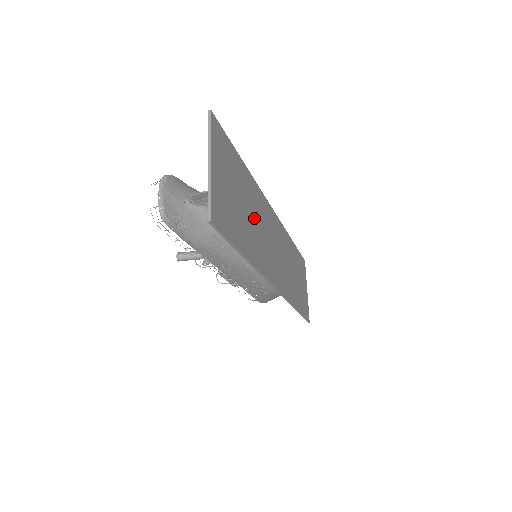
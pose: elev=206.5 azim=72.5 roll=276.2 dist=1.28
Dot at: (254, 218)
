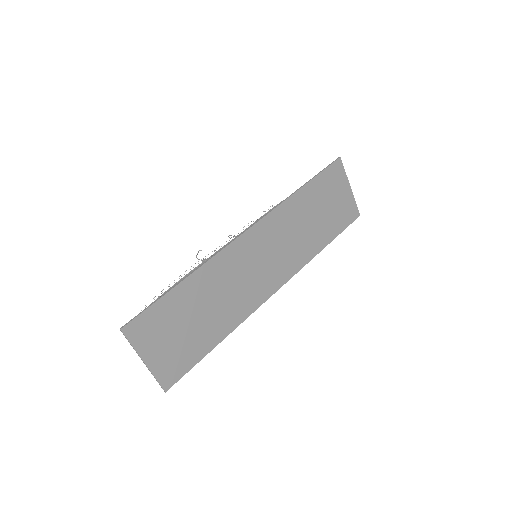
Dot at: (216, 298)
